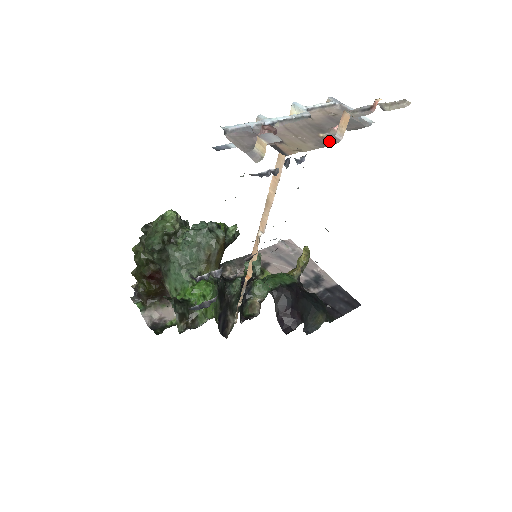
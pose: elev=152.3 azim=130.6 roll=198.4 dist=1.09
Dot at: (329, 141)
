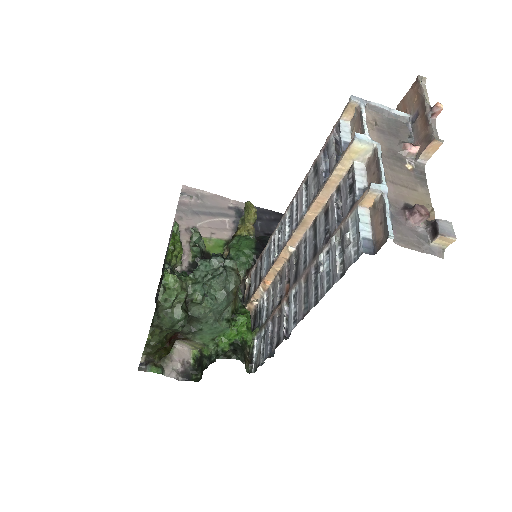
Dot at: (419, 171)
